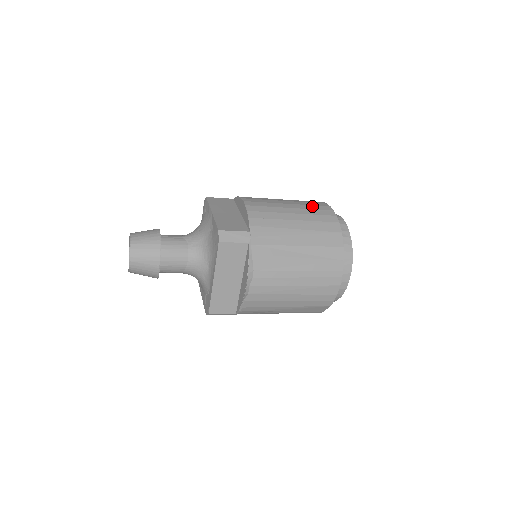
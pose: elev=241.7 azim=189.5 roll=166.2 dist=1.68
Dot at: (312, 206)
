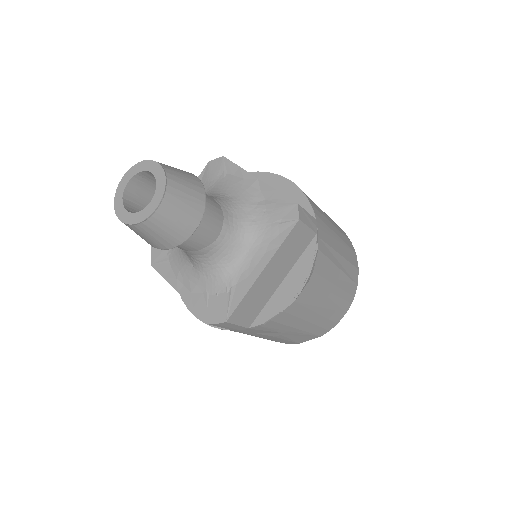
Dot at: occluded
